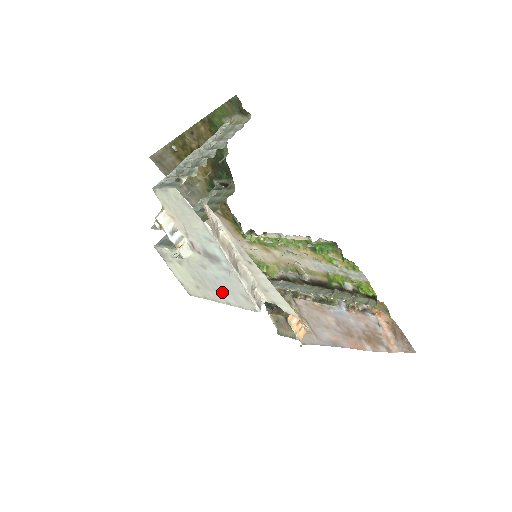
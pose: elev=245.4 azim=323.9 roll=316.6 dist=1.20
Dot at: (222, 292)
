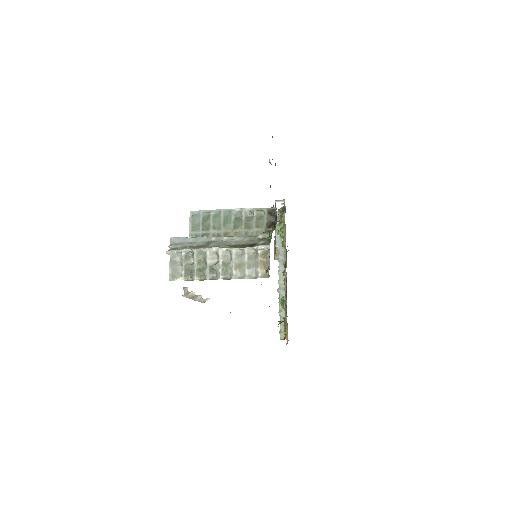
Dot at: occluded
